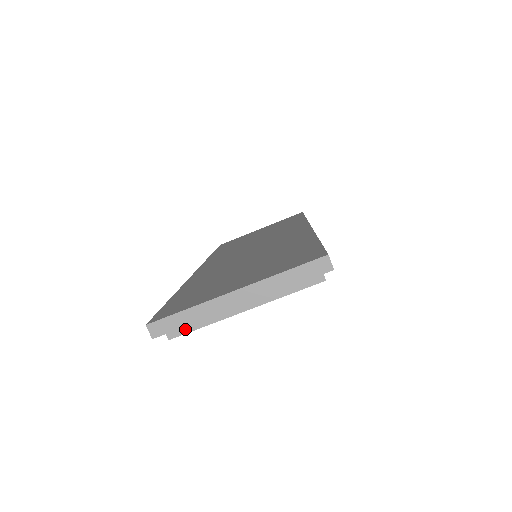
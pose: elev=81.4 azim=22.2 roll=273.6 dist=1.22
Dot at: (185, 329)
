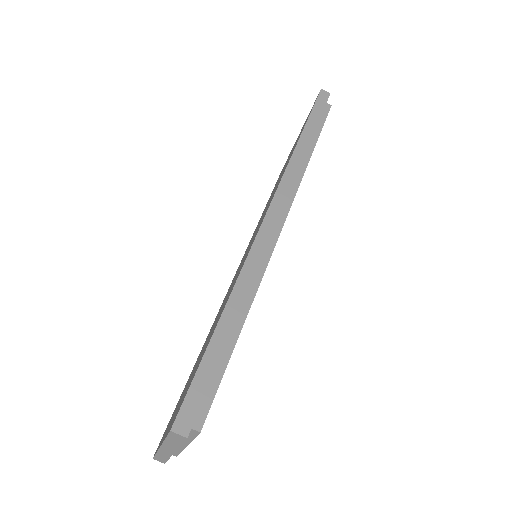
Dot at: (175, 453)
